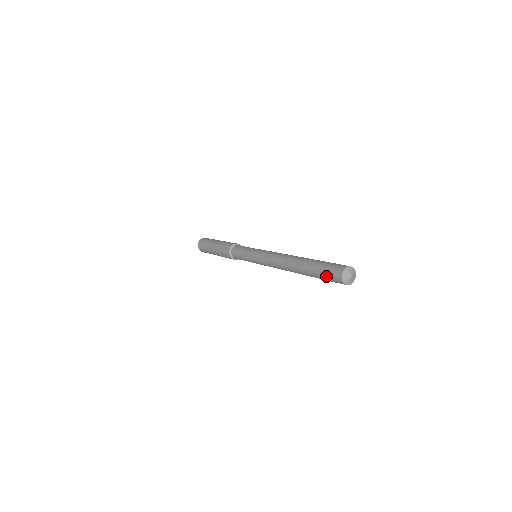
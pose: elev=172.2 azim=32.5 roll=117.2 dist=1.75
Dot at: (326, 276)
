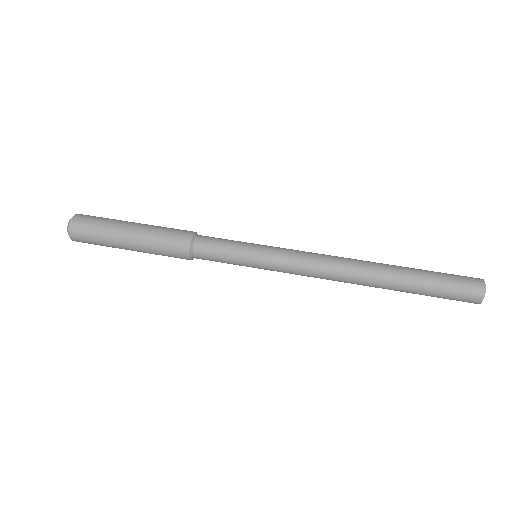
Dot at: (449, 297)
